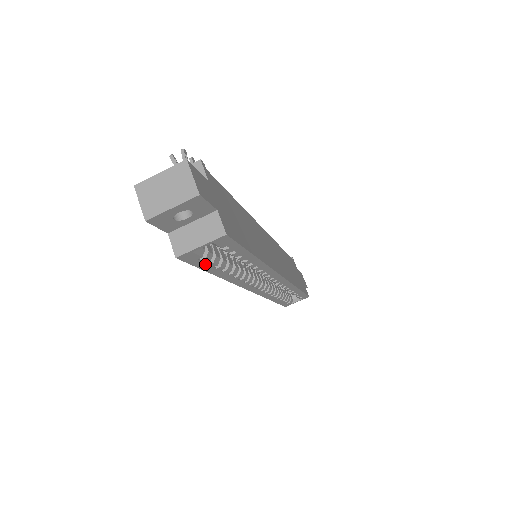
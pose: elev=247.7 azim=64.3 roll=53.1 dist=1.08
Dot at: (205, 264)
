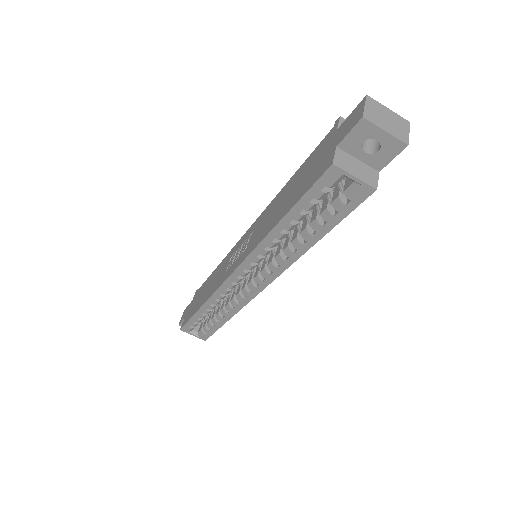
Dot at: (311, 198)
